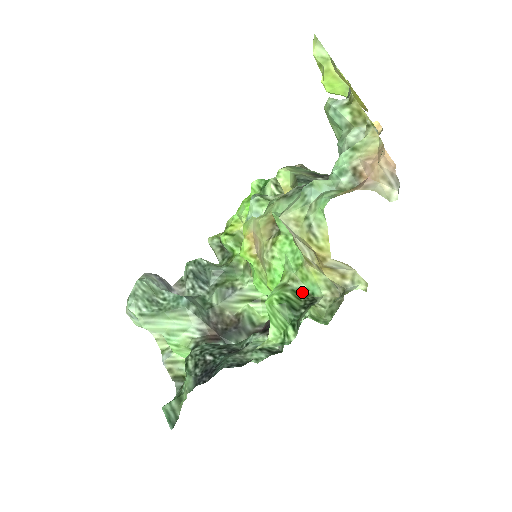
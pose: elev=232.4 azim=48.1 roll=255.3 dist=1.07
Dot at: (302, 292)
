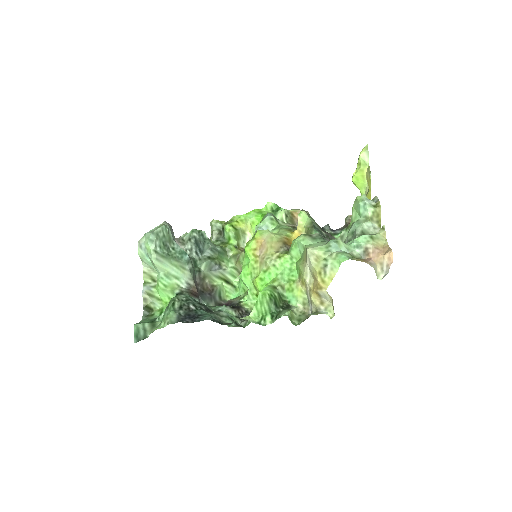
Dot at: (283, 297)
